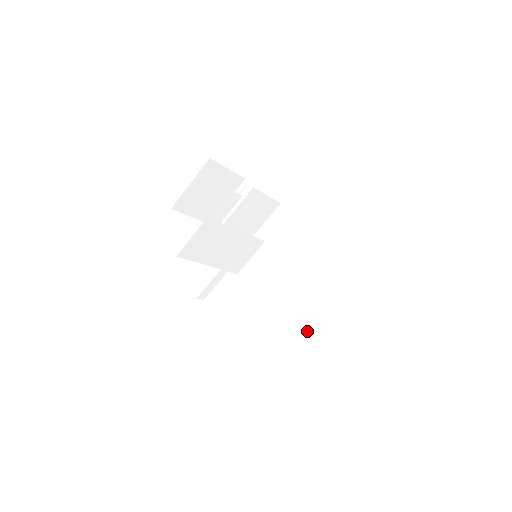
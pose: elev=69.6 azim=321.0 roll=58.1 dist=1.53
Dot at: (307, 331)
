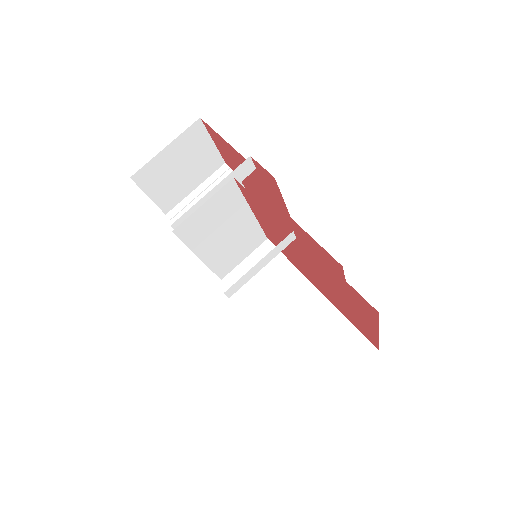
Dot at: (338, 361)
